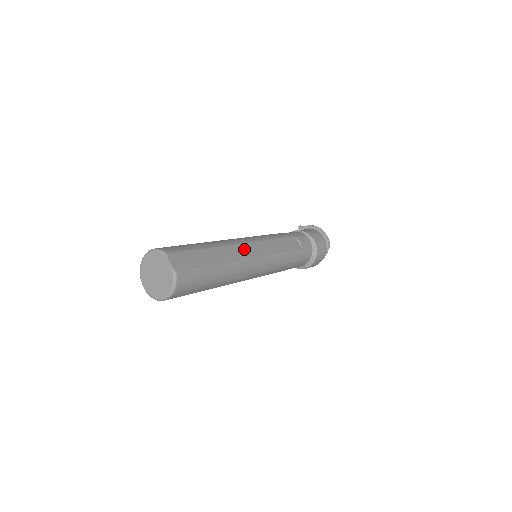
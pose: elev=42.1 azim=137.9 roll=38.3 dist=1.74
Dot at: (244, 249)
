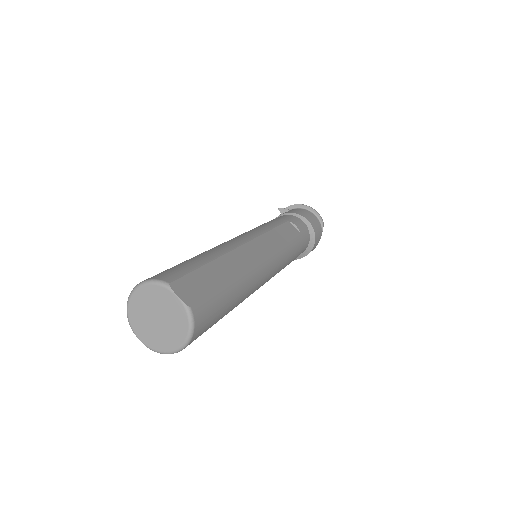
Dot at: (249, 251)
